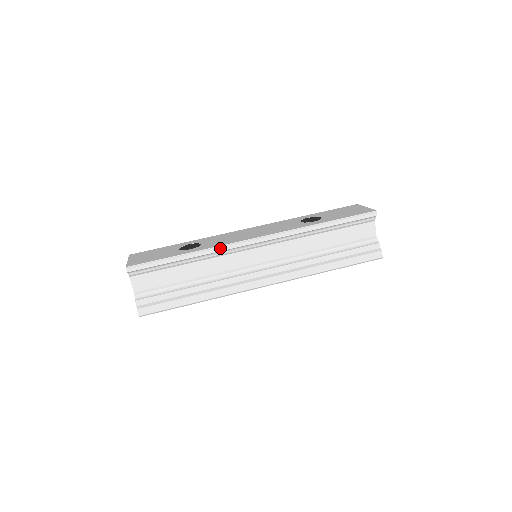
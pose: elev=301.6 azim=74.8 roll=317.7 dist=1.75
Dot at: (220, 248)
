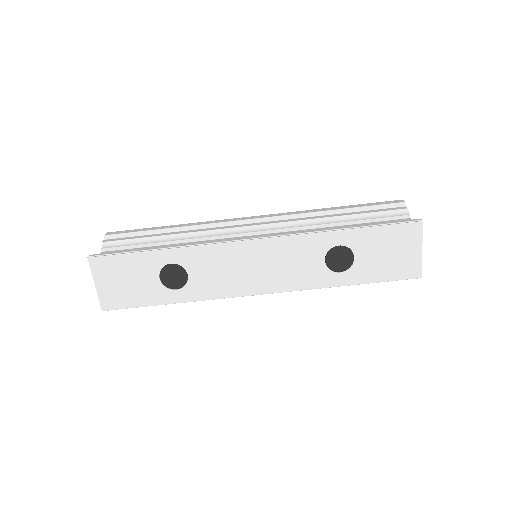
Dot at: (214, 299)
